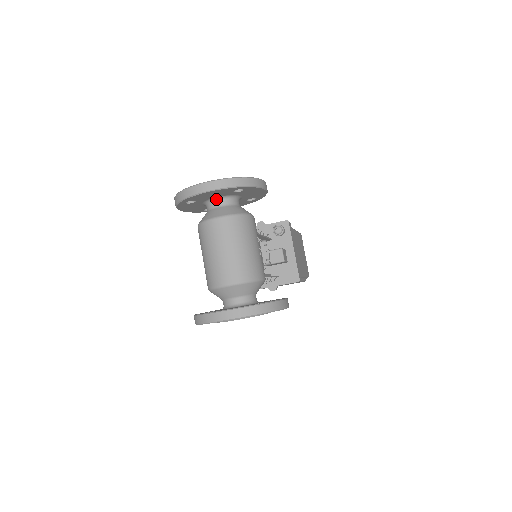
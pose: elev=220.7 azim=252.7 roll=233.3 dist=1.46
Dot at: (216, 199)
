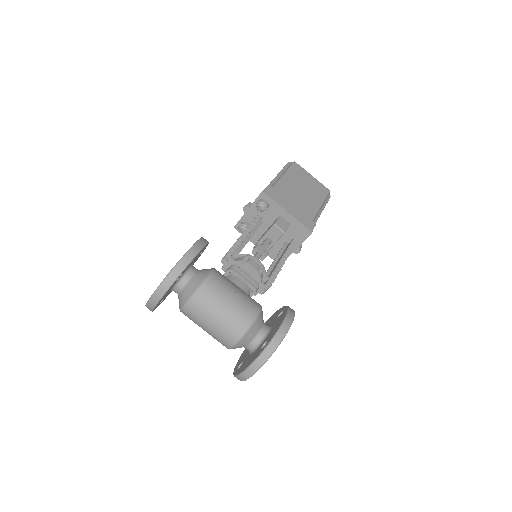
Dot at: (173, 288)
